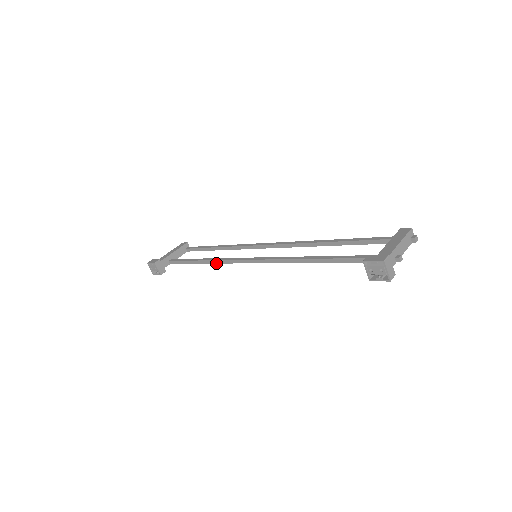
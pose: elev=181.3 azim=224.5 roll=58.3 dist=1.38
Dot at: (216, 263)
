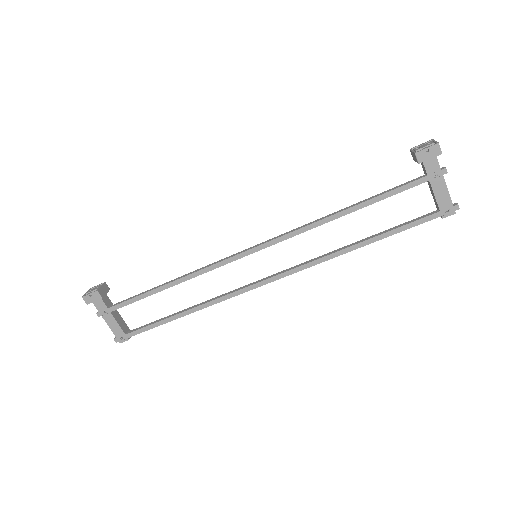
Dot at: (193, 273)
